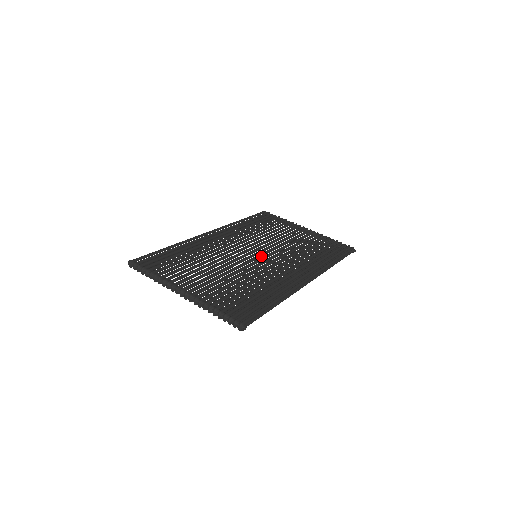
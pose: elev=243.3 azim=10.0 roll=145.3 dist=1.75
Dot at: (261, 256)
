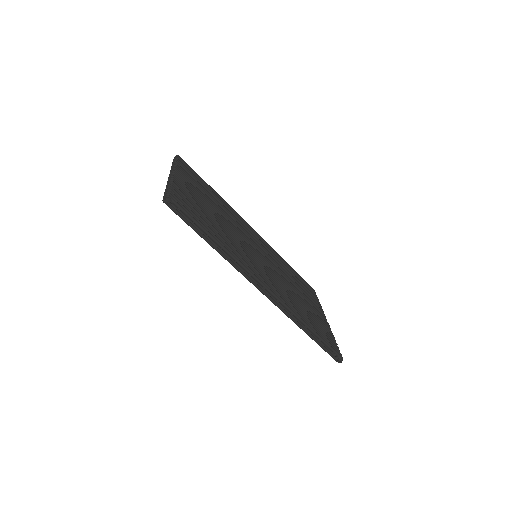
Dot at: occluded
